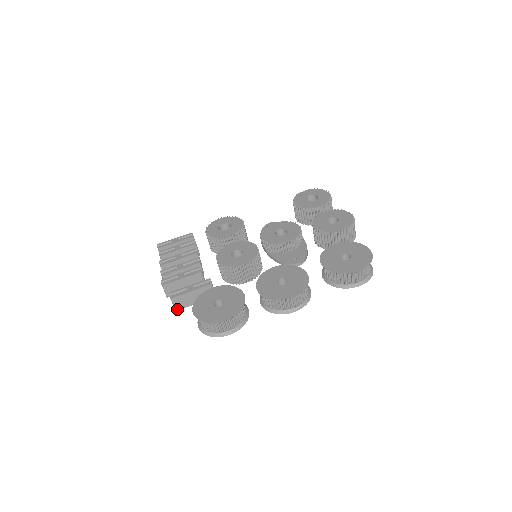
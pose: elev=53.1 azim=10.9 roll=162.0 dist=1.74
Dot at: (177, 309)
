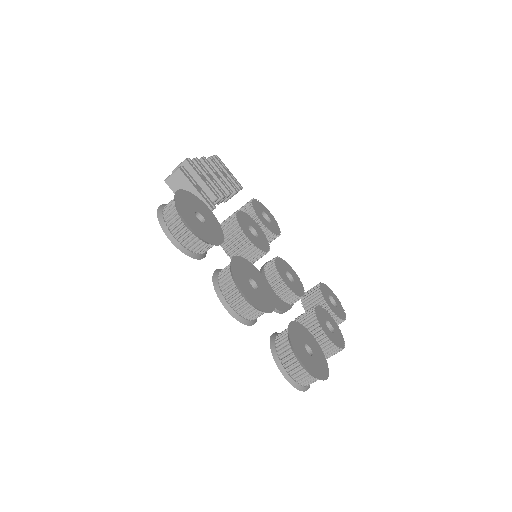
Dot at: (167, 181)
